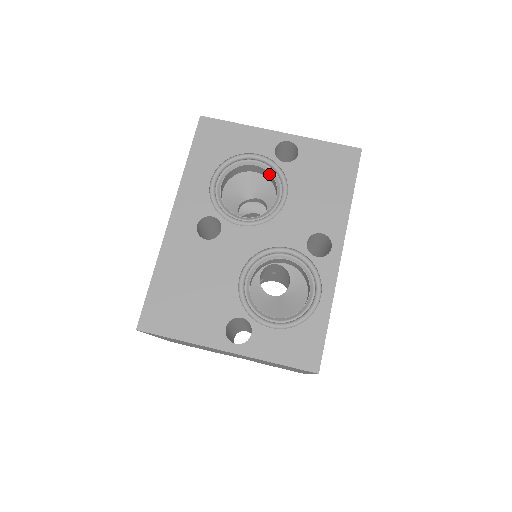
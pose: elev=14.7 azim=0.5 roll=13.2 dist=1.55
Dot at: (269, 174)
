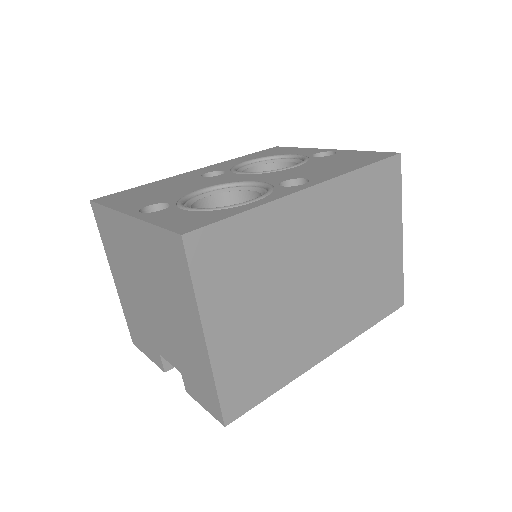
Dot at: occluded
